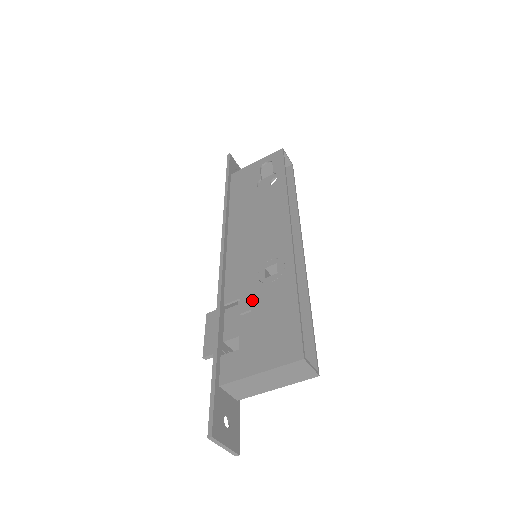
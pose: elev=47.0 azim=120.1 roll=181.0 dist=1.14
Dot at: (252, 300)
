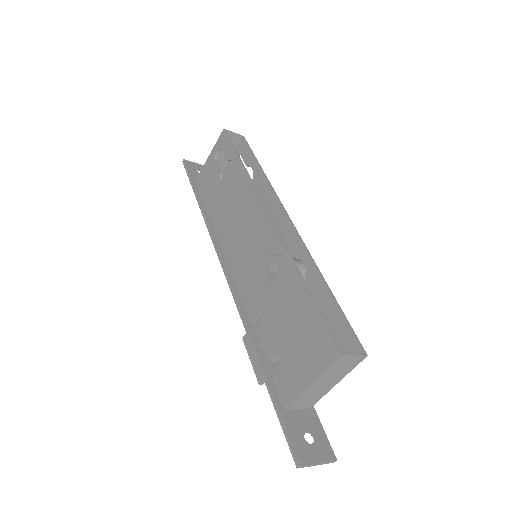
Dot at: (271, 310)
